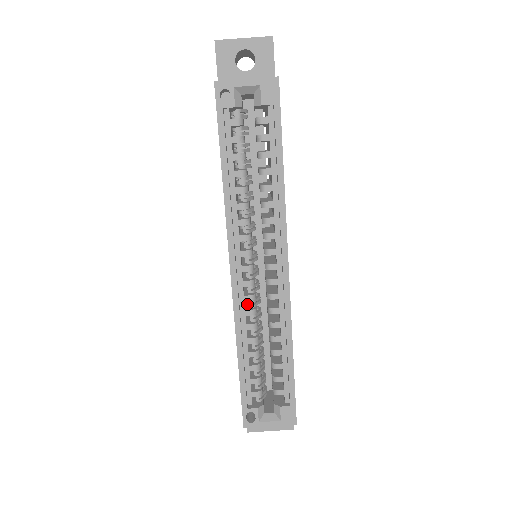
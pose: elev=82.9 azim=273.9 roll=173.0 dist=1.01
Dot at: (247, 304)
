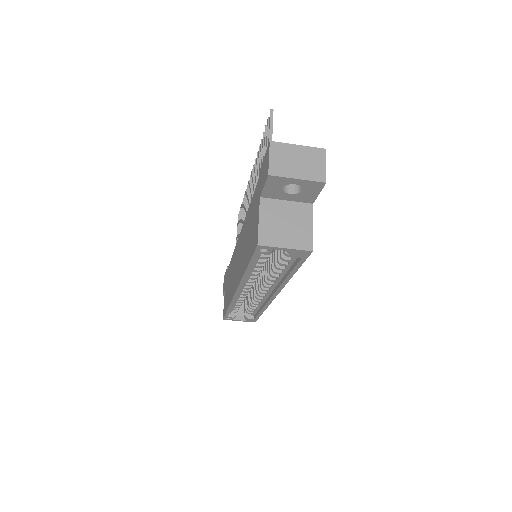
Dot at: occluded
